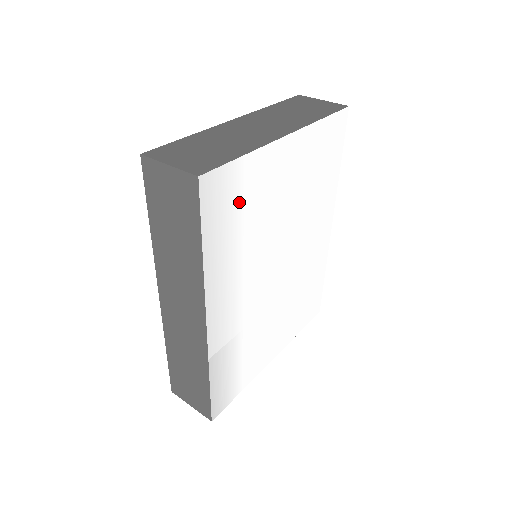
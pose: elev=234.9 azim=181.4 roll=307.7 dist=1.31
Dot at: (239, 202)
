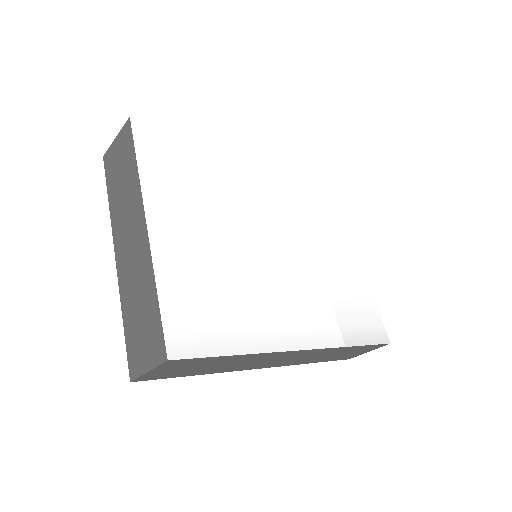
Dot at: (201, 302)
